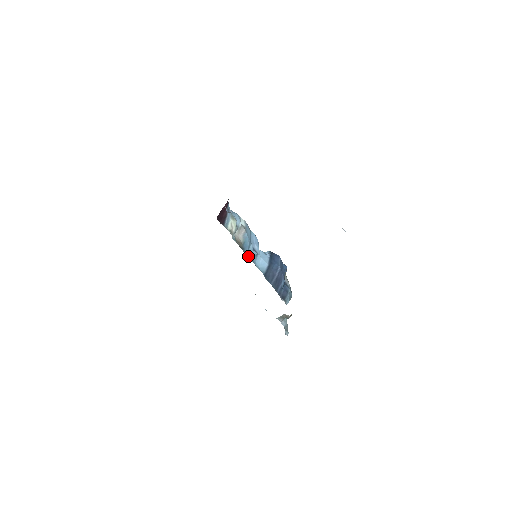
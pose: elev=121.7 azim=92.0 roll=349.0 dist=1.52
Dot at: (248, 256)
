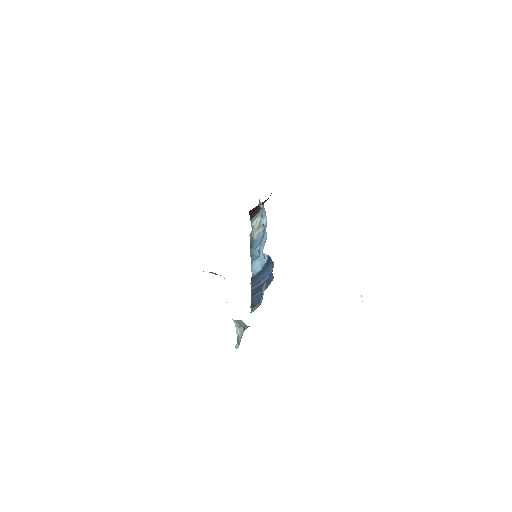
Dot at: (251, 255)
